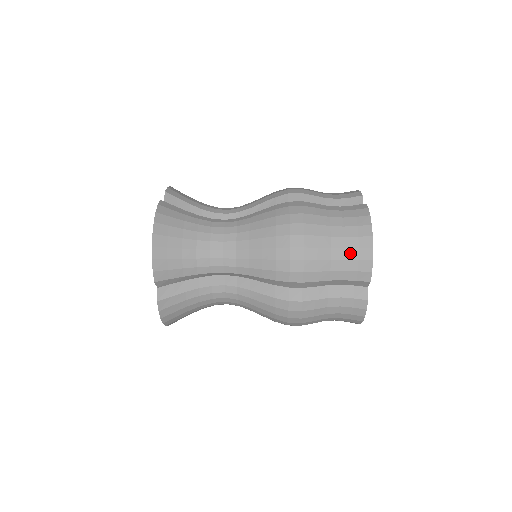
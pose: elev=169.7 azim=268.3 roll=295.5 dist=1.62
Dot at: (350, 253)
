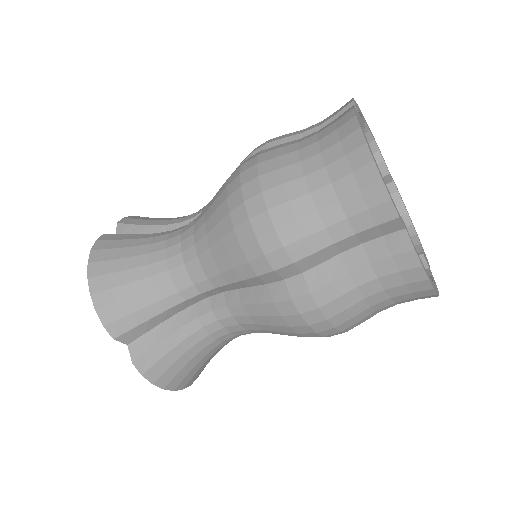
Dot at: occluded
